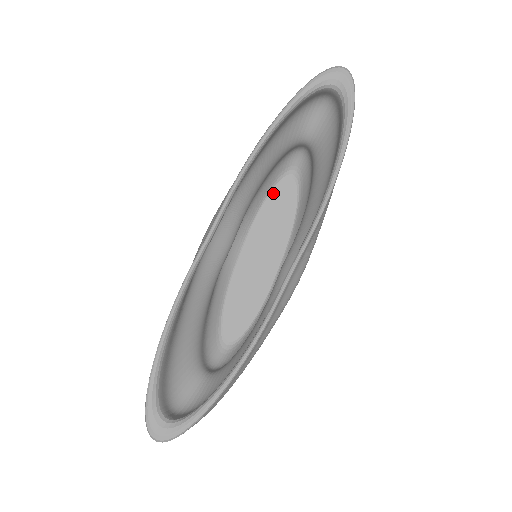
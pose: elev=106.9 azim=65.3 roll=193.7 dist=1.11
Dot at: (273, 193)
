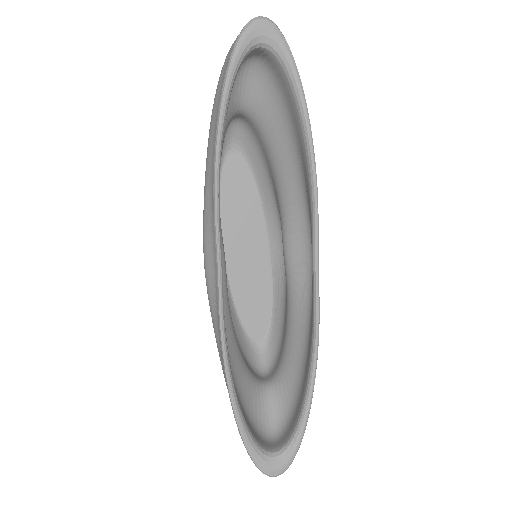
Dot at: (223, 178)
